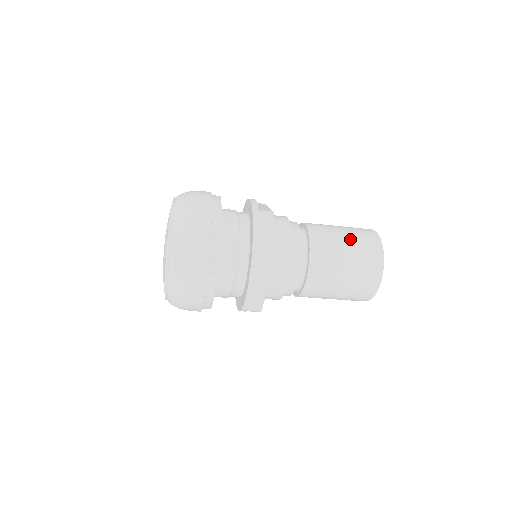
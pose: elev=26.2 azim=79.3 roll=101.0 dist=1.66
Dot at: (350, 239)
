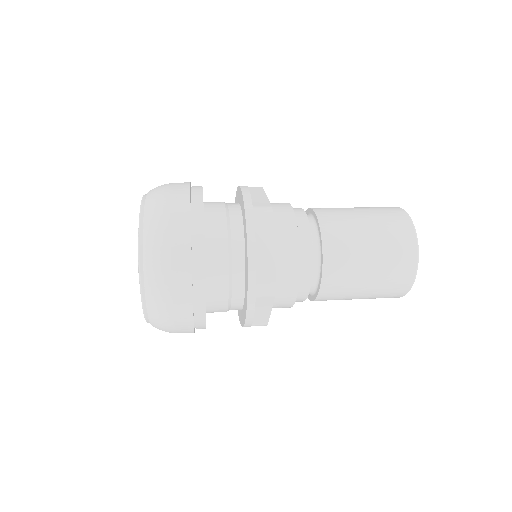
Dot at: (374, 229)
